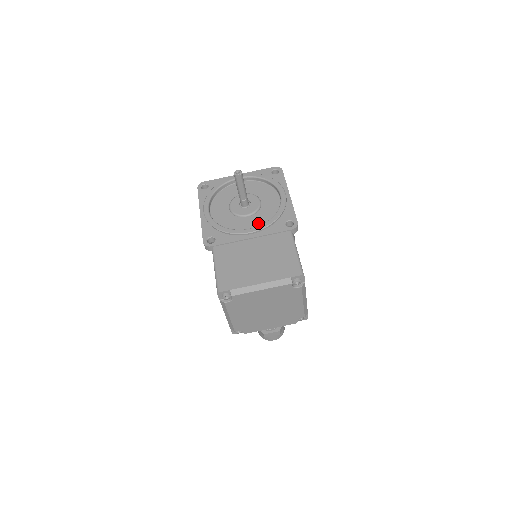
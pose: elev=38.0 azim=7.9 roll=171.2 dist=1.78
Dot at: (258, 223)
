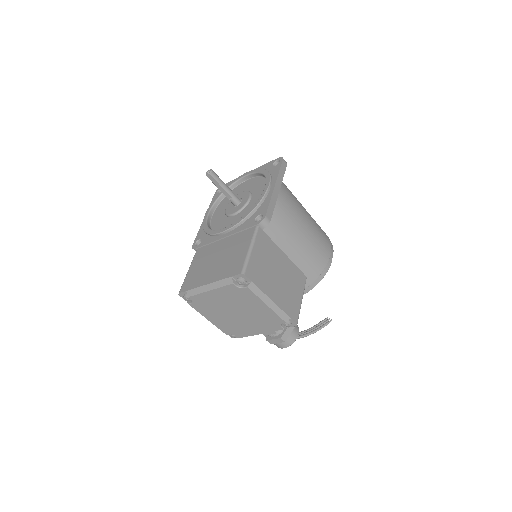
Dot at: occluded
